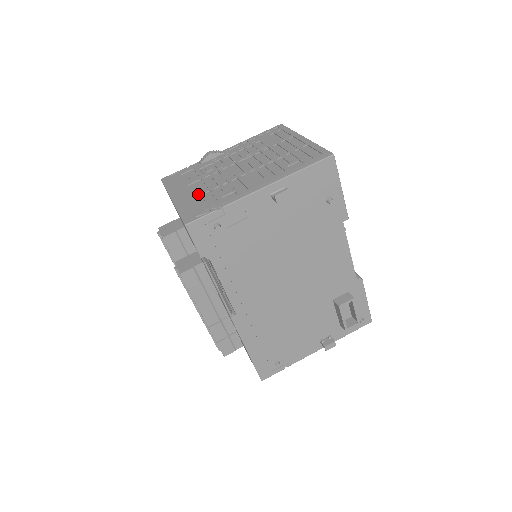
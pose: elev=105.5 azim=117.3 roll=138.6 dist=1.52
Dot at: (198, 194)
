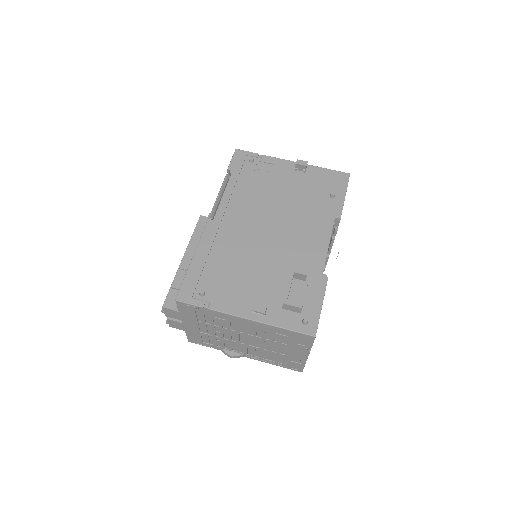
Dot at: occluded
